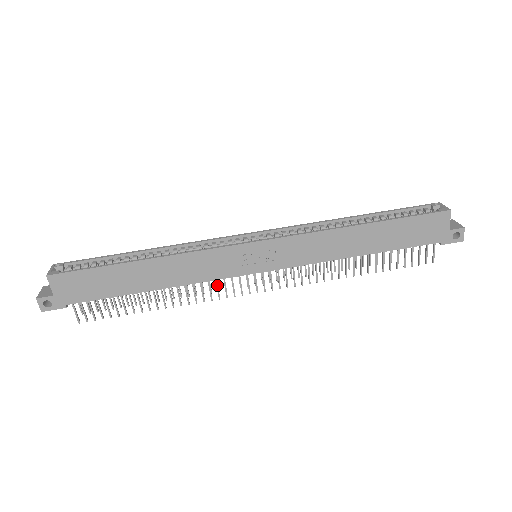
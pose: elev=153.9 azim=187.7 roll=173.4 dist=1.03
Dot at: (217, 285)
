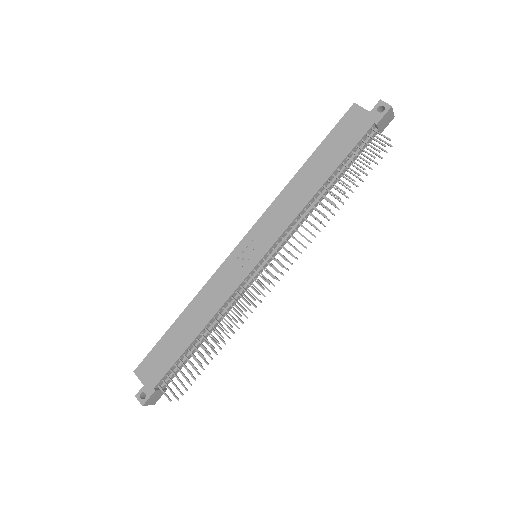
Dot at: (241, 296)
